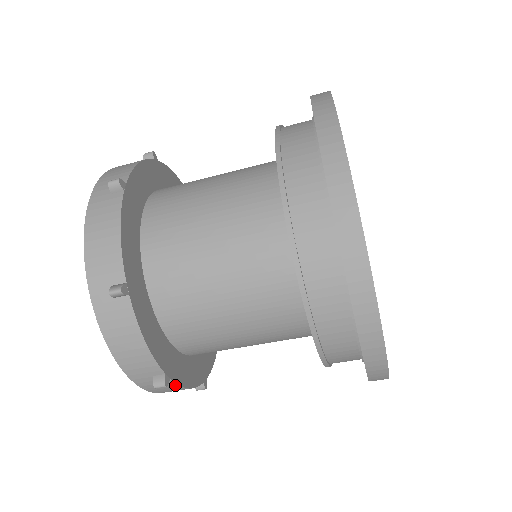
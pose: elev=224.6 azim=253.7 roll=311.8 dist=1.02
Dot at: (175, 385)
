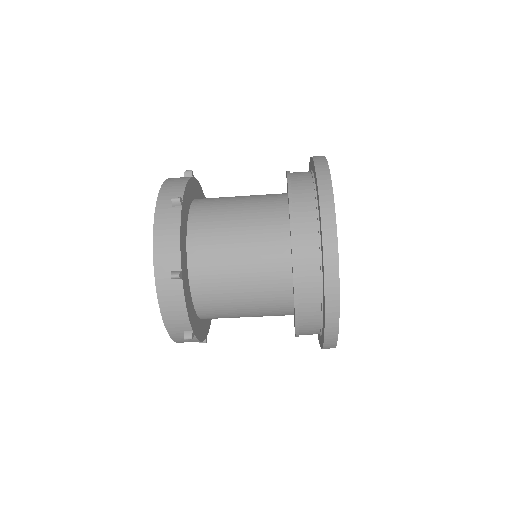
Dot at: (181, 292)
